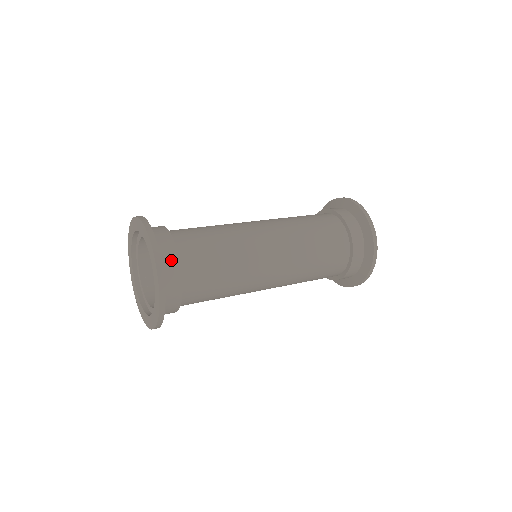
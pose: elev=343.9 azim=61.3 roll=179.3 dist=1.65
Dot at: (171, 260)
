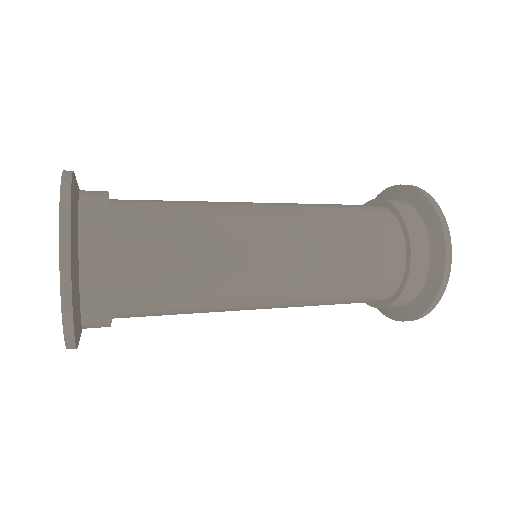
Dot at: (95, 208)
